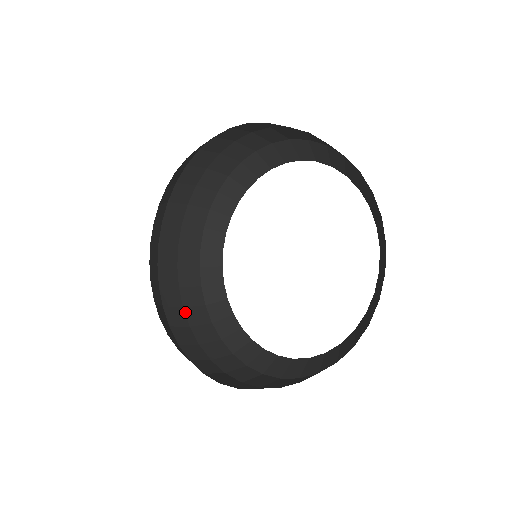
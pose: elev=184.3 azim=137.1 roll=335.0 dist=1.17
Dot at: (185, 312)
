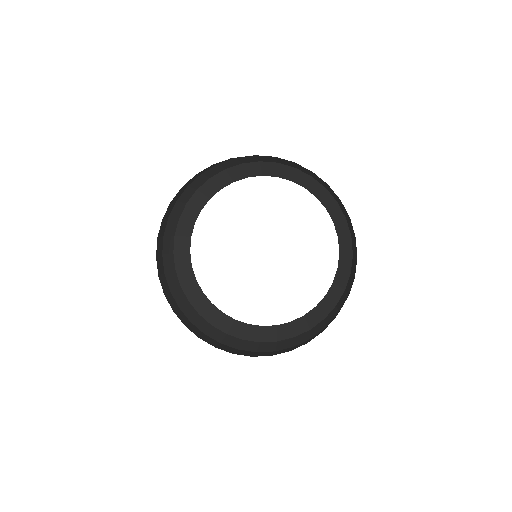
Dot at: (163, 241)
